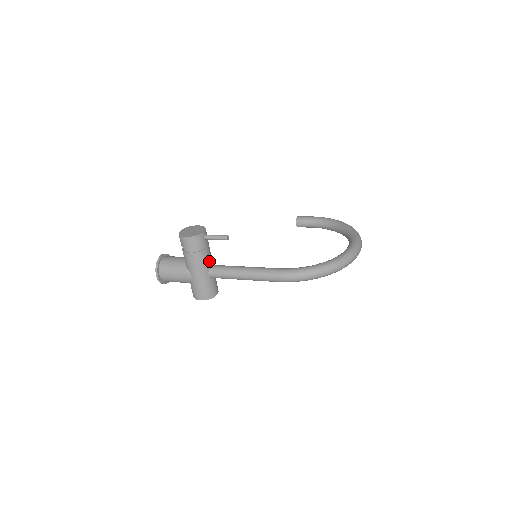
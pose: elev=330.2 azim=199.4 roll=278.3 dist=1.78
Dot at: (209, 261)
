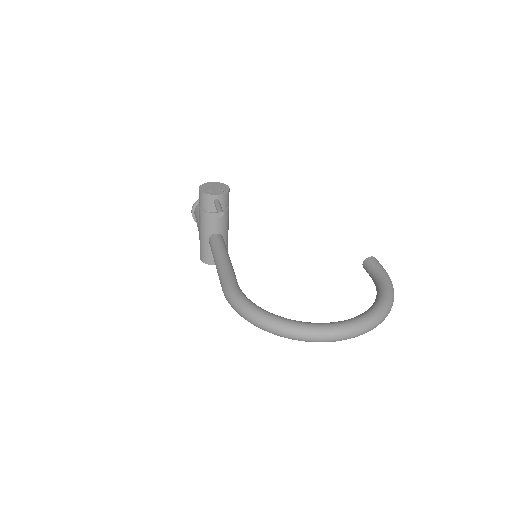
Dot at: (214, 227)
